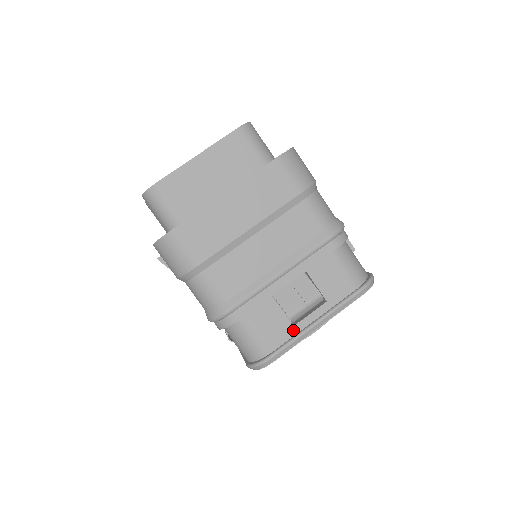
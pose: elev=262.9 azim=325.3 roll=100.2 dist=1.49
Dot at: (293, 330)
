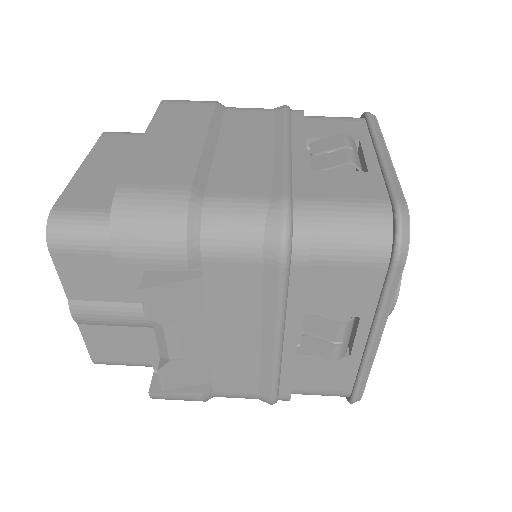
Dot at: (373, 174)
